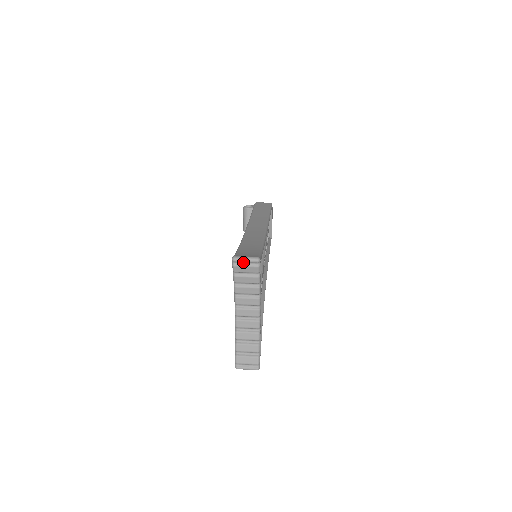
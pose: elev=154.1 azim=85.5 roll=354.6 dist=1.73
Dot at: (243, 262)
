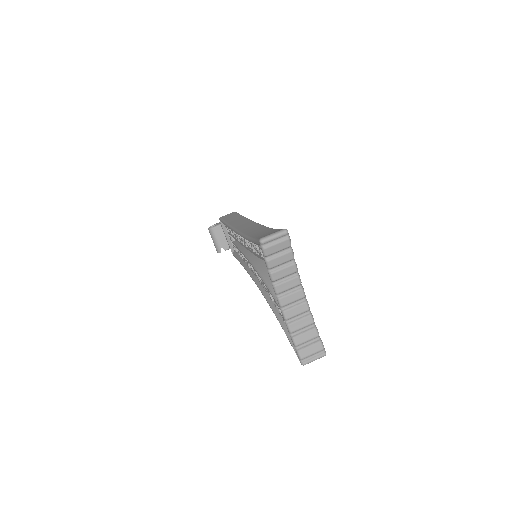
Dot at: (272, 240)
